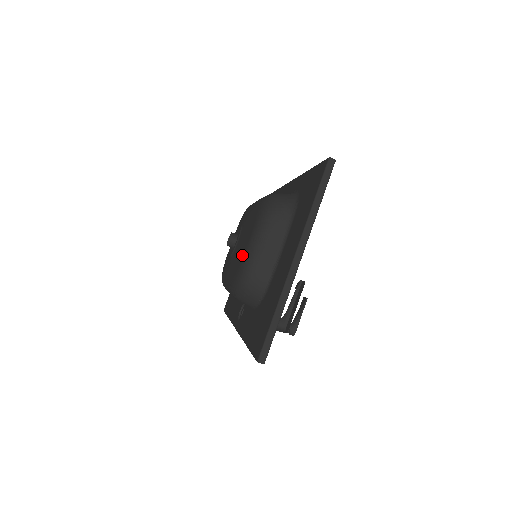
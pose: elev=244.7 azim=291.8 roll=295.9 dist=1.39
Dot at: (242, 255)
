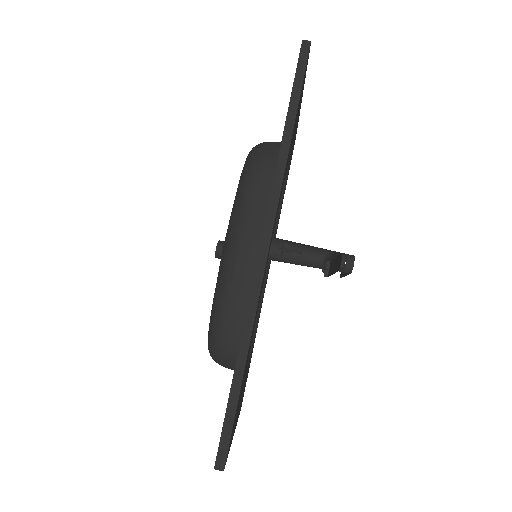
Dot at: occluded
